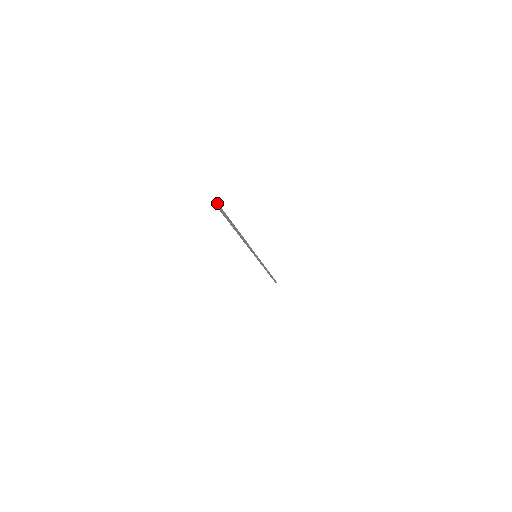
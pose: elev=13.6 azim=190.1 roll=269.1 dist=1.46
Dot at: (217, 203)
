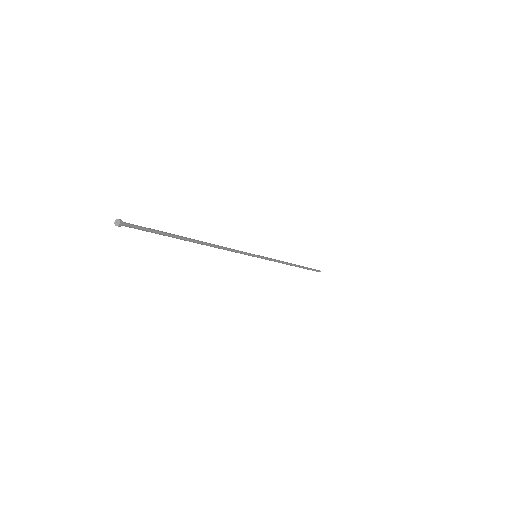
Dot at: (118, 220)
